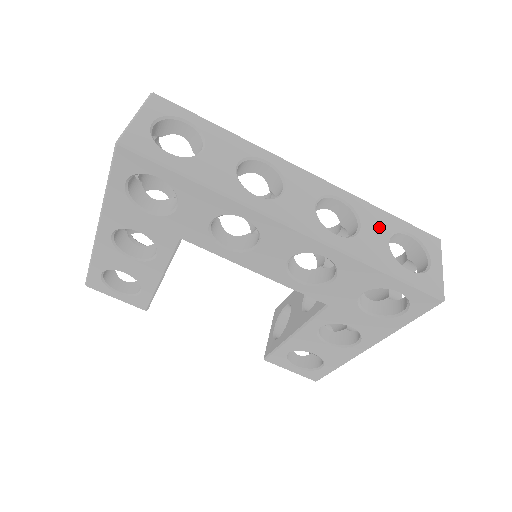
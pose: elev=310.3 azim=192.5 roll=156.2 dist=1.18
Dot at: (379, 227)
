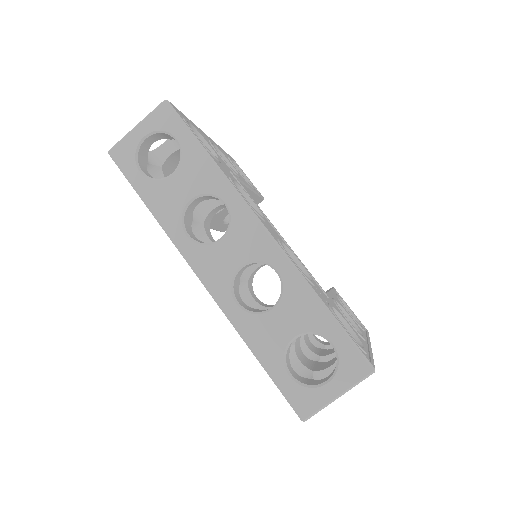
Dot at: (296, 319)
